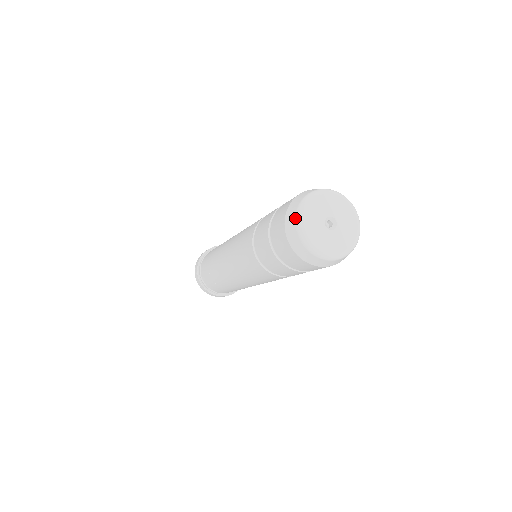
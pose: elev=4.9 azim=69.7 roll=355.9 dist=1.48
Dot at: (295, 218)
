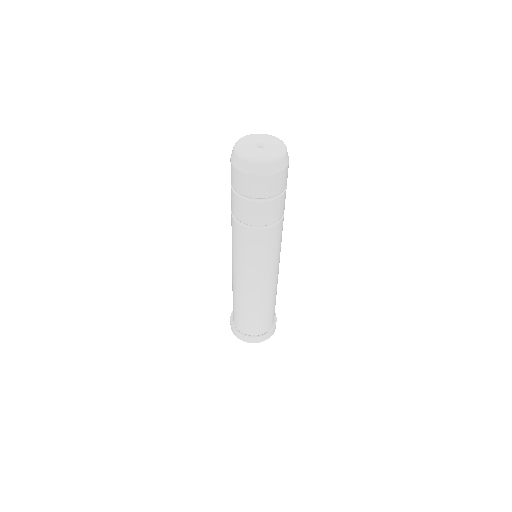
Dot at: occluded
